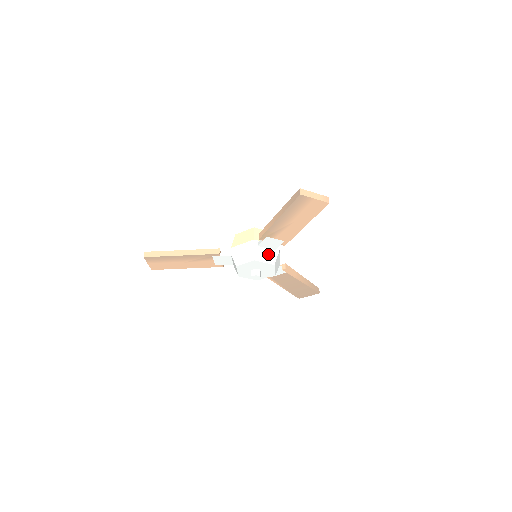
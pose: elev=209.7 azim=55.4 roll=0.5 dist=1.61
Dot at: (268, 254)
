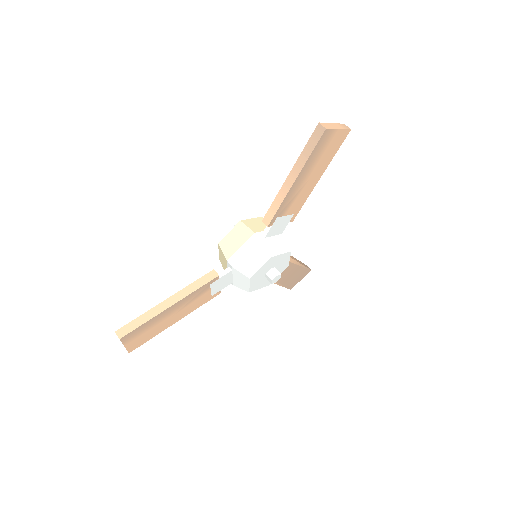
Dot at: (279, 242)
